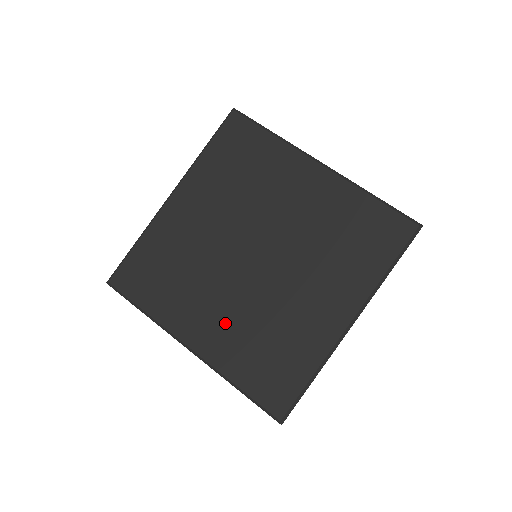
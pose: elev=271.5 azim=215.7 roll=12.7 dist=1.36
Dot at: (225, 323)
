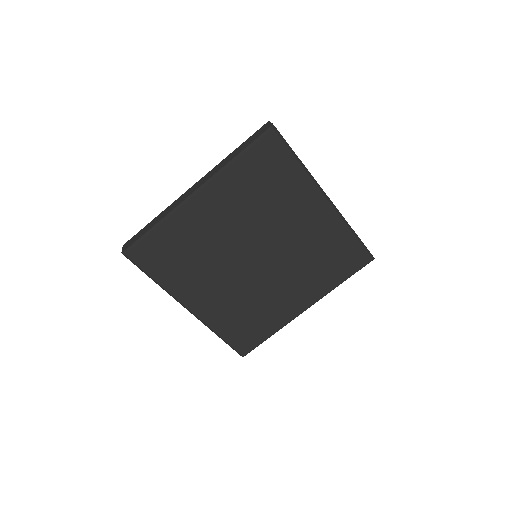
Dot at: (221, 299)
